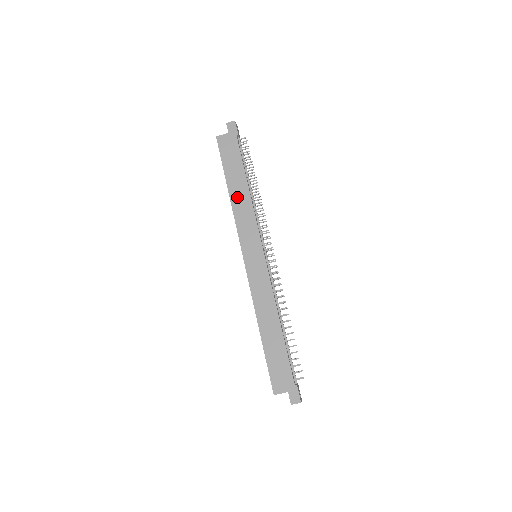
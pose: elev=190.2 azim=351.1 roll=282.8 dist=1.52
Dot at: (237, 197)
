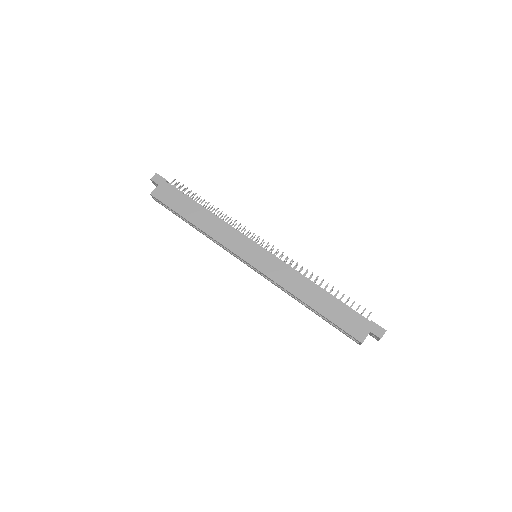
Dot at: (205, 224)
